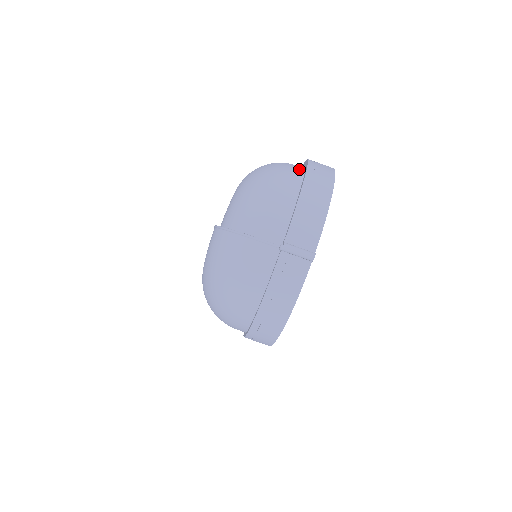
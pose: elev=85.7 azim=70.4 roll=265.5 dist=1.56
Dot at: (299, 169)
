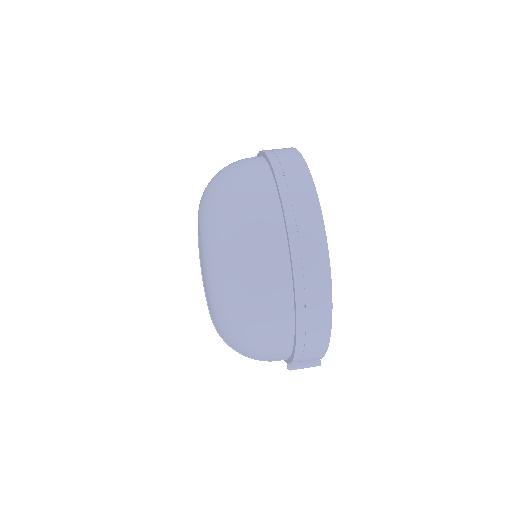
Dot at: occluded
